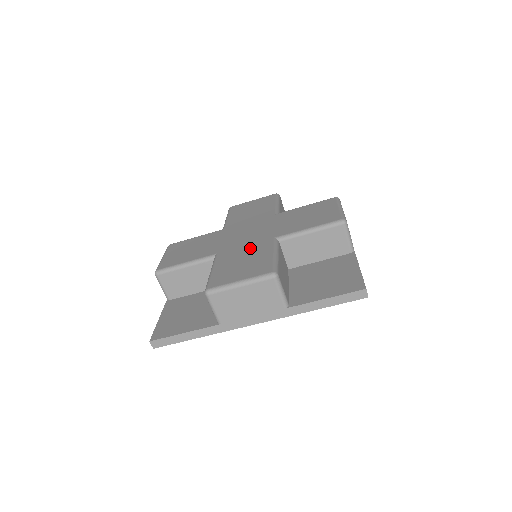
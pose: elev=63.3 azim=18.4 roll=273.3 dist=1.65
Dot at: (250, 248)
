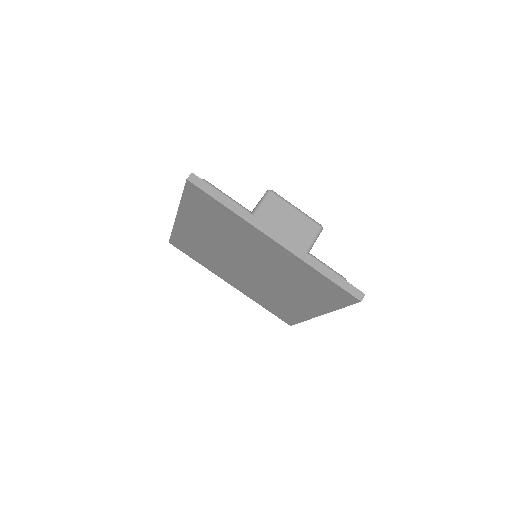
Dot at: occluded
